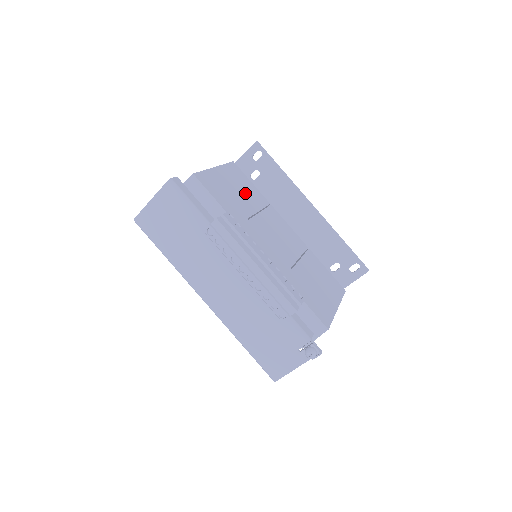
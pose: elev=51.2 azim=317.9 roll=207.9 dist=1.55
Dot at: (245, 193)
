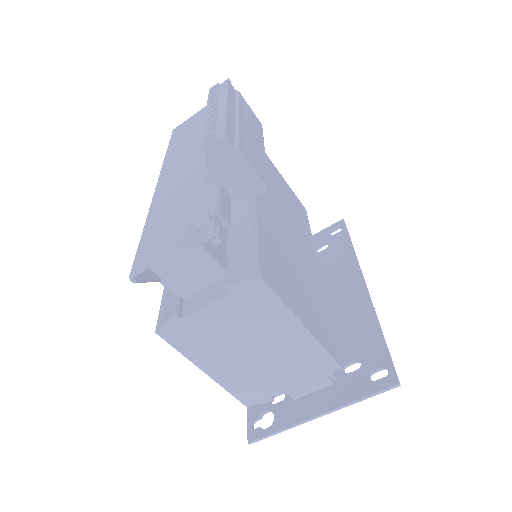
Dot at: (292, 207)
